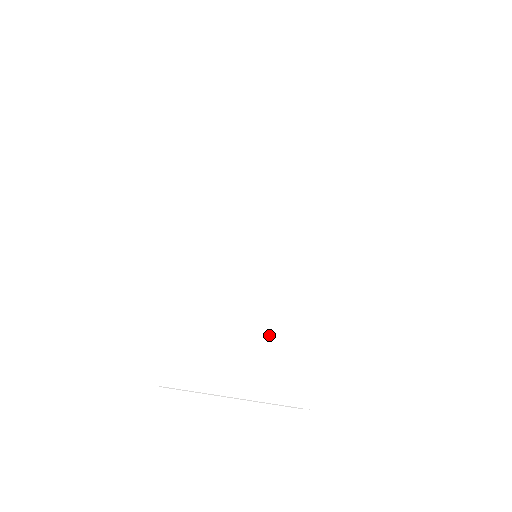
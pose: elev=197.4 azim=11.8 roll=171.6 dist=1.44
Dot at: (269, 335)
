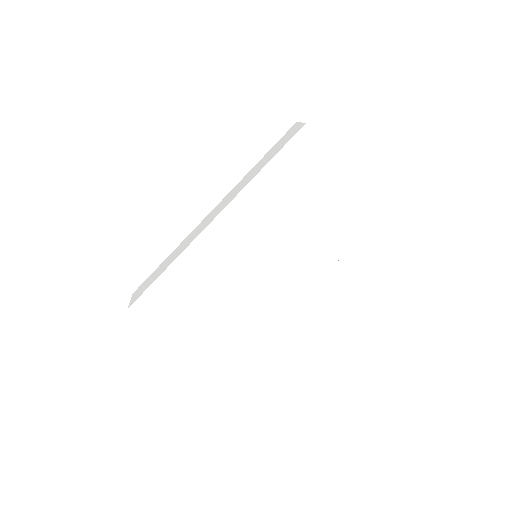
Dot at: (222, 320)
